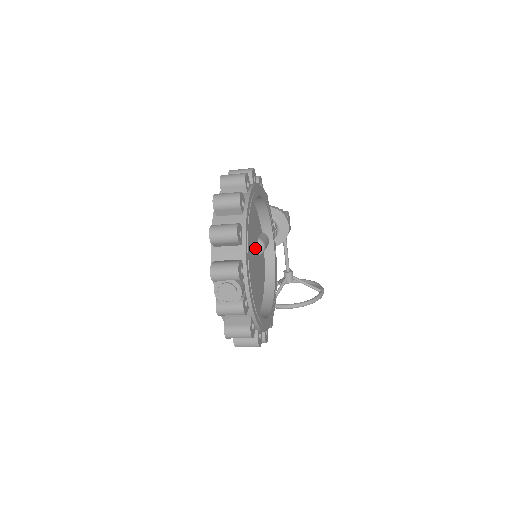
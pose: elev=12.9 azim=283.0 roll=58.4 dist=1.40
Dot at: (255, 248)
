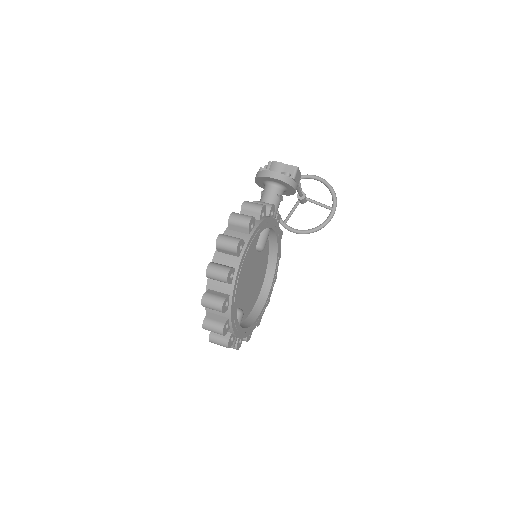
Dot at: (253, 260)
